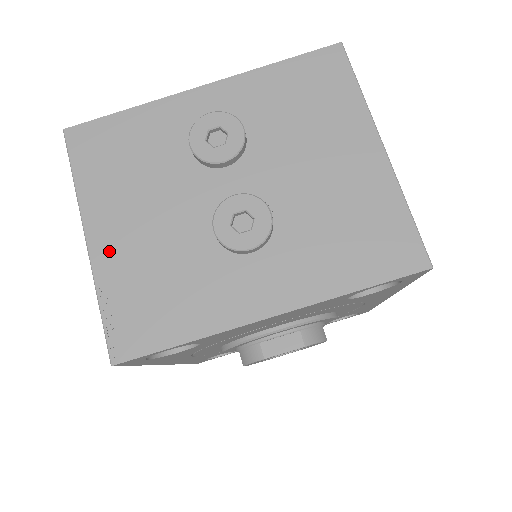
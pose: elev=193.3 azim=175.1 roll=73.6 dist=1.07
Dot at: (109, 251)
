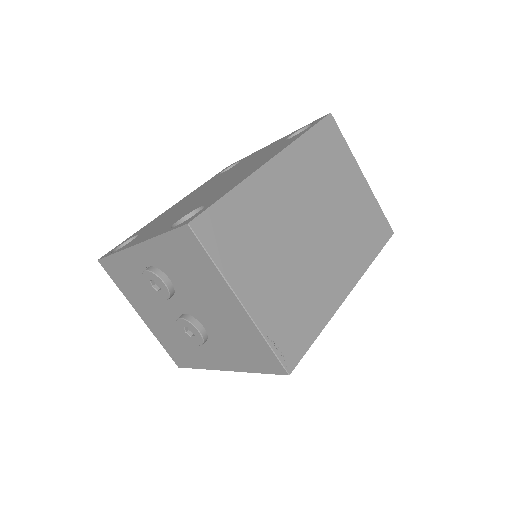
Dot at: (150, 324)
